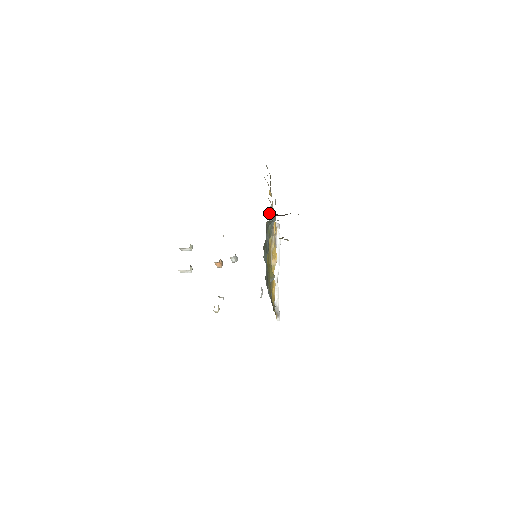
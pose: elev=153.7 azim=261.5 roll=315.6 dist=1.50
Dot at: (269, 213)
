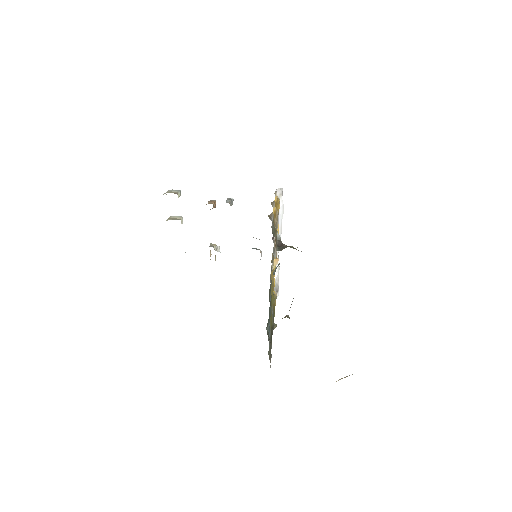
Dot at: (273, 238)
